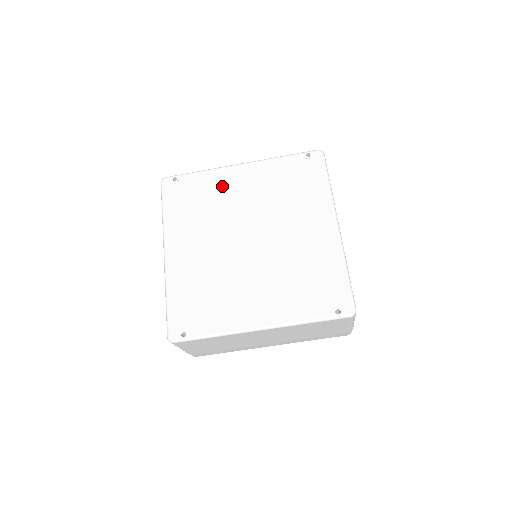
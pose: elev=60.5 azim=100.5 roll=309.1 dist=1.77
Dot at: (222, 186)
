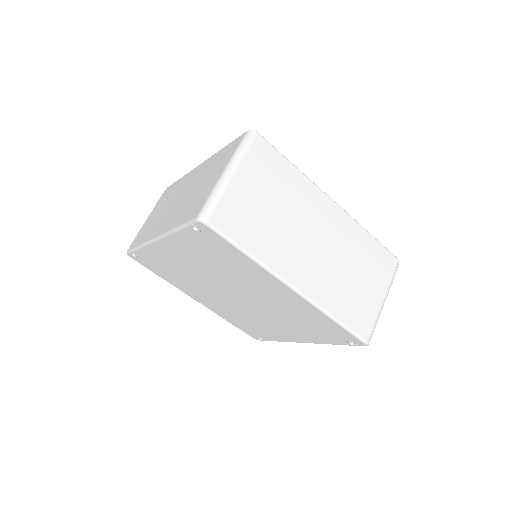
Dot at: (168, 259)
